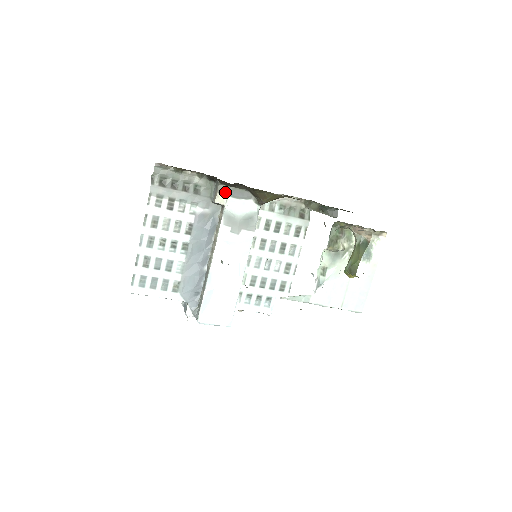
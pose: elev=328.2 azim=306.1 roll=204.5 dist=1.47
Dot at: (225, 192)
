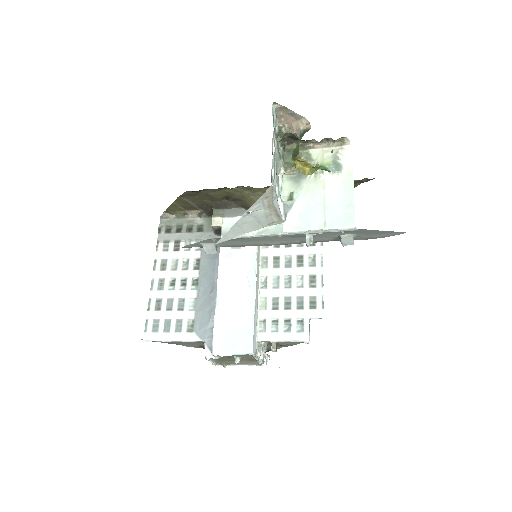
Dot at: (220, 215)
